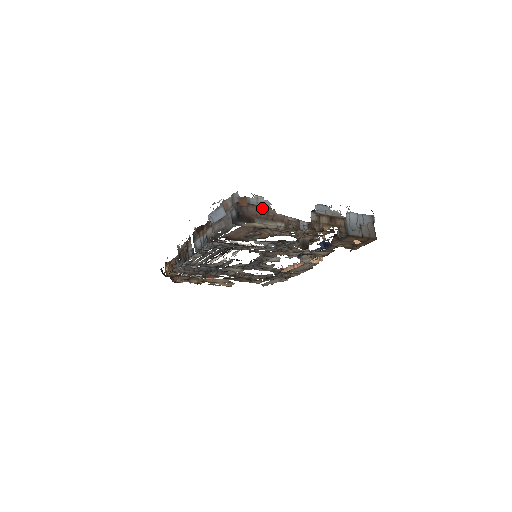
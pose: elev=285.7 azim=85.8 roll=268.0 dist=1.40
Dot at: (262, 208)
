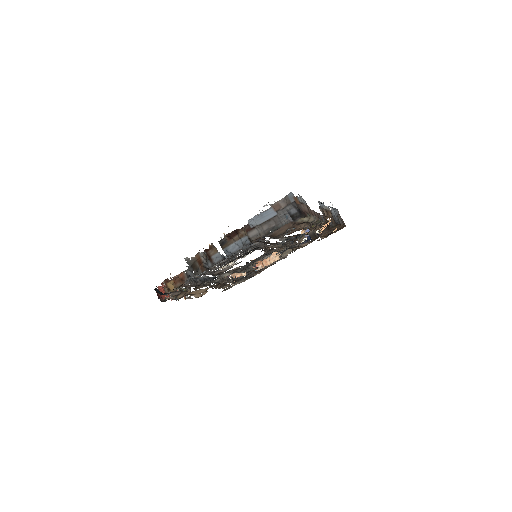
Dot at: (305, 205)
